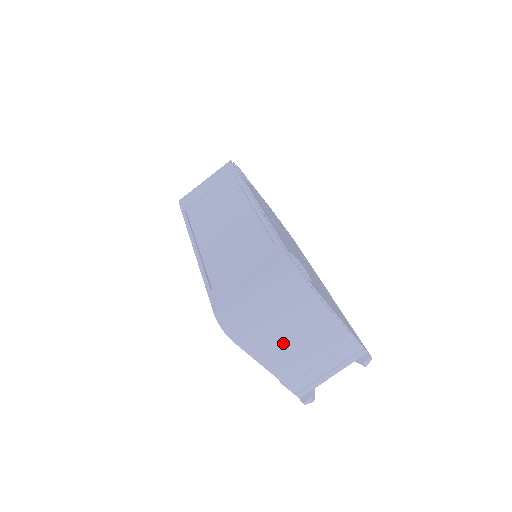
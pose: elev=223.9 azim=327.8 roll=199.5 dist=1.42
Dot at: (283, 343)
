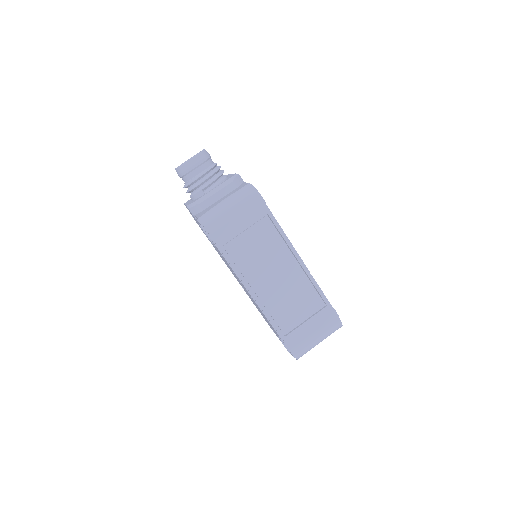
Dot at: occluded
